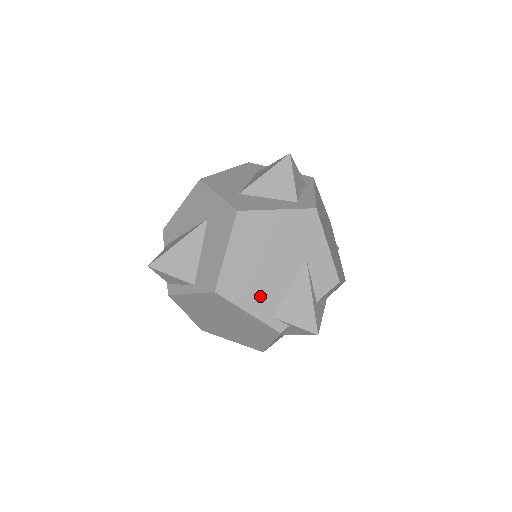
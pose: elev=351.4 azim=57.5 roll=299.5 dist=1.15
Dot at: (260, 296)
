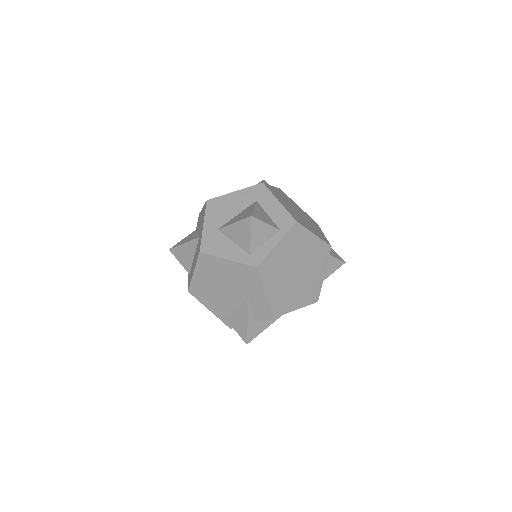
Dot at: (216, 304)
